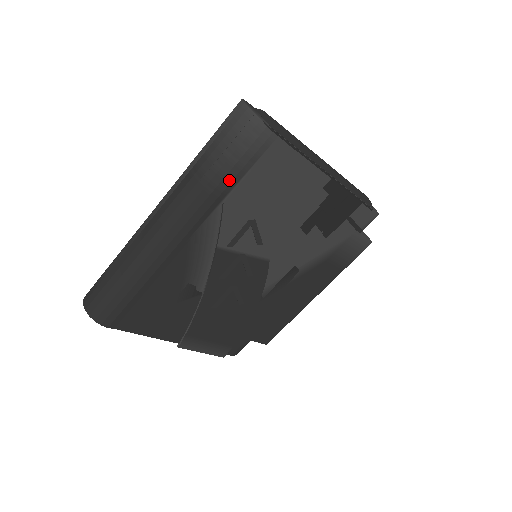
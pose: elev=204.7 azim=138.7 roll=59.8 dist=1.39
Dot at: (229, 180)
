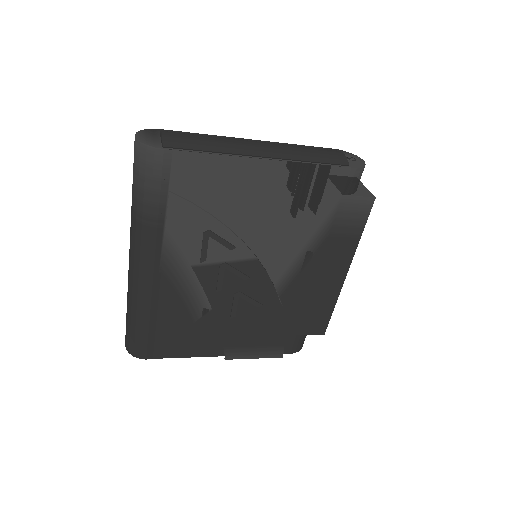
Dot at: (156, 208)
